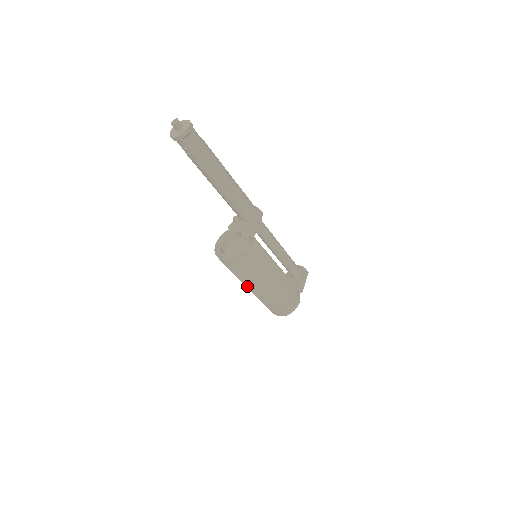
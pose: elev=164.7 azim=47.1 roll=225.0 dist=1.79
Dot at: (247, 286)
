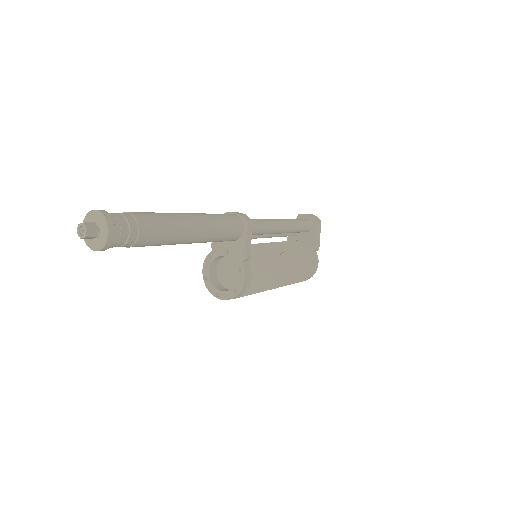
Dot at: occluded
